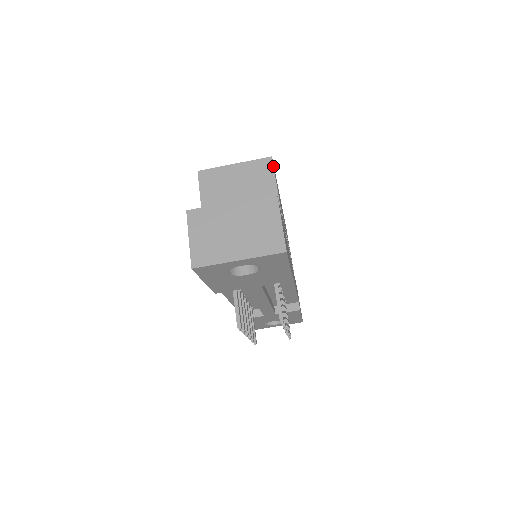
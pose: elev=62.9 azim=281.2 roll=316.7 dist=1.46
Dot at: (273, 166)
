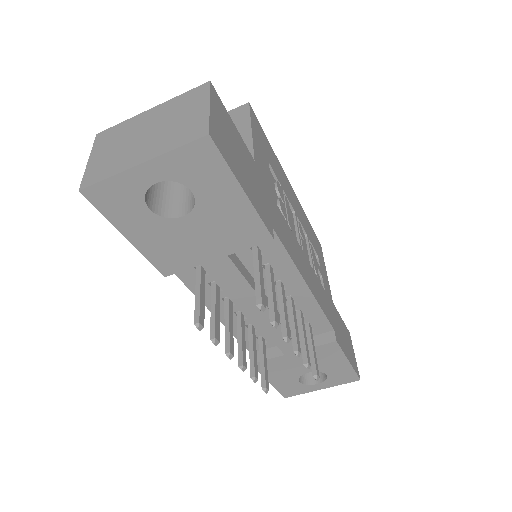
Dot at: (249, 110)
